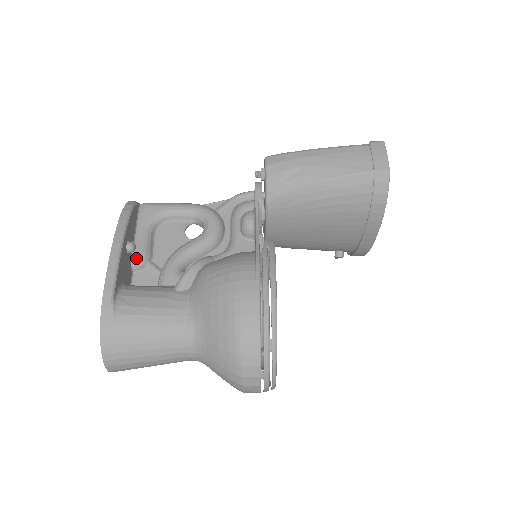
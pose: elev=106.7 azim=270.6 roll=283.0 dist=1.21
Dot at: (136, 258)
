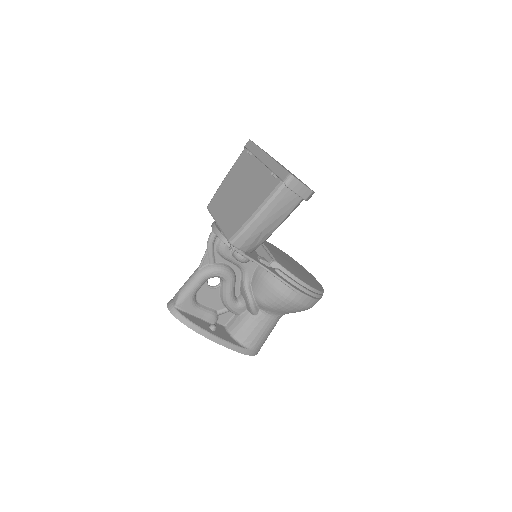
Dot at: (214, 322)
